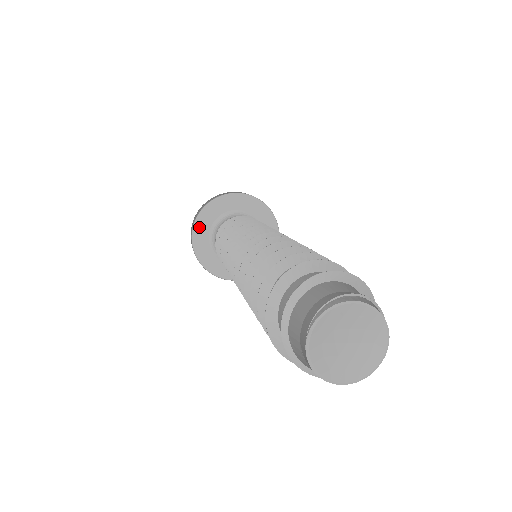
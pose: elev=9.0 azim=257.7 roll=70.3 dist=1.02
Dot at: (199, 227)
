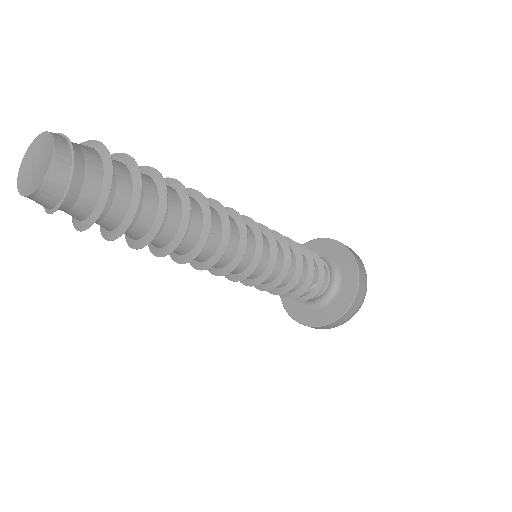
Dot at: occluded
